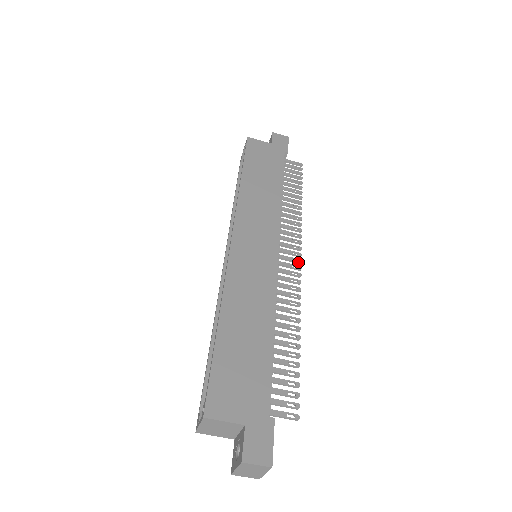
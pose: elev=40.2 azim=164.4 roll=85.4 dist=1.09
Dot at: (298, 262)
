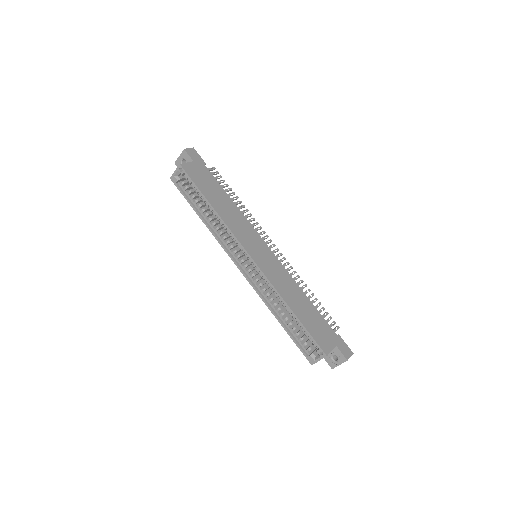
Dot at: occluded
